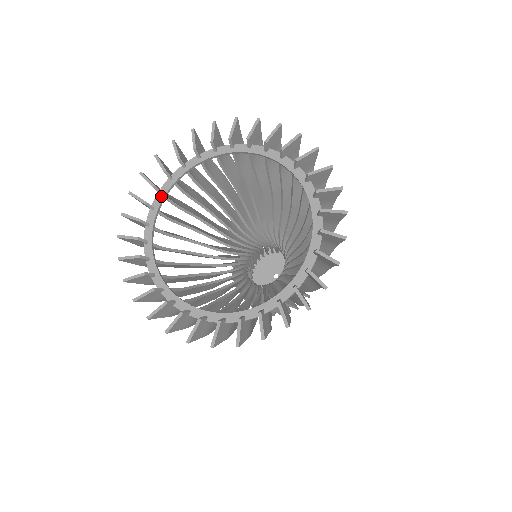
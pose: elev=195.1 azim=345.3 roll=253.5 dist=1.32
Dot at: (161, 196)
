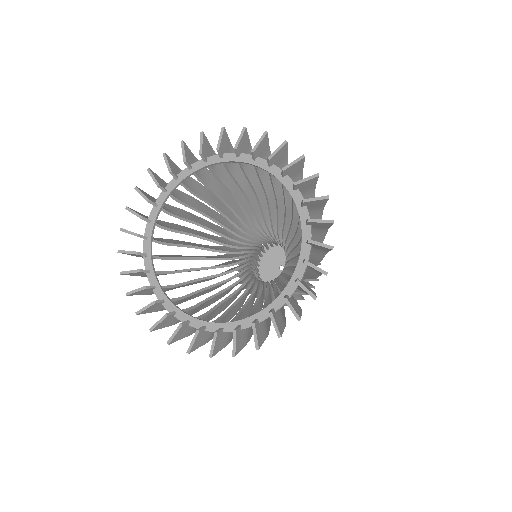
Dot at: (176, 182)
